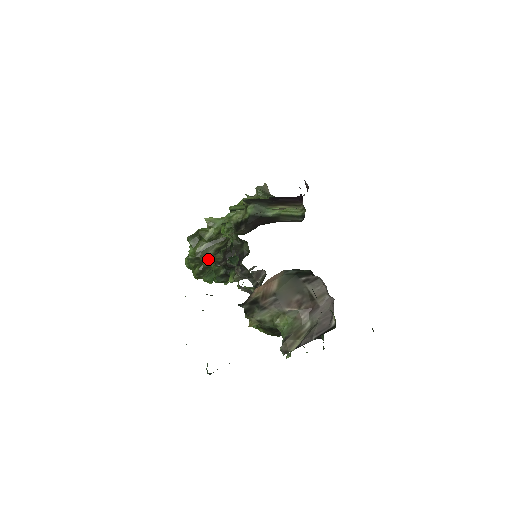
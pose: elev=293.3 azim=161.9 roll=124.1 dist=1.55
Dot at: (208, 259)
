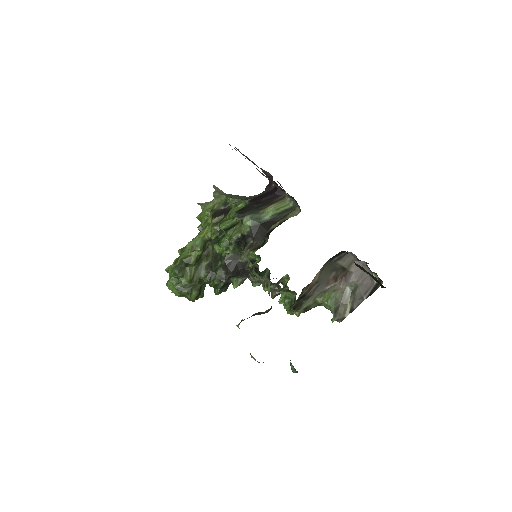
Dot at: (204, 280)
